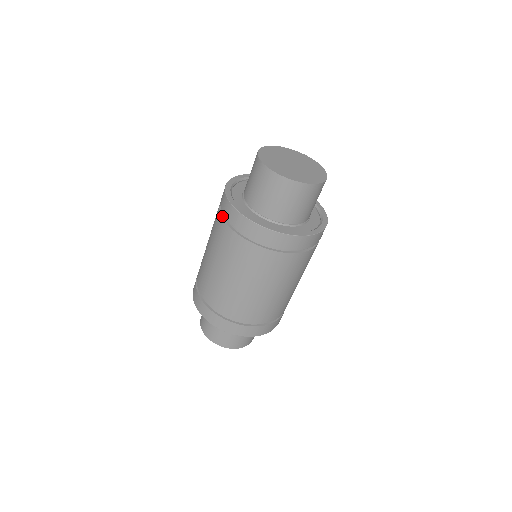
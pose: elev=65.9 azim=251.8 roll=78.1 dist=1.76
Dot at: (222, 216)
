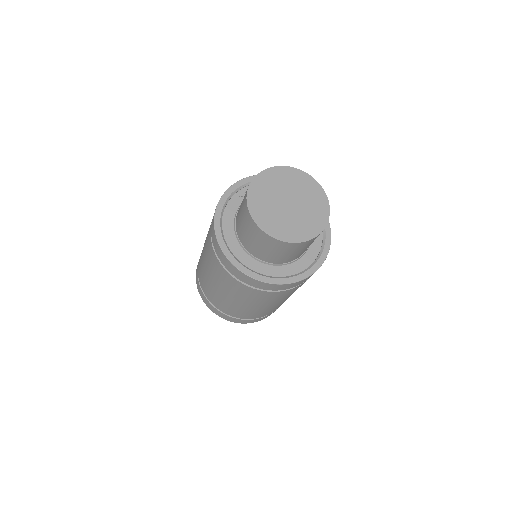
Dot at: (215, 254)
